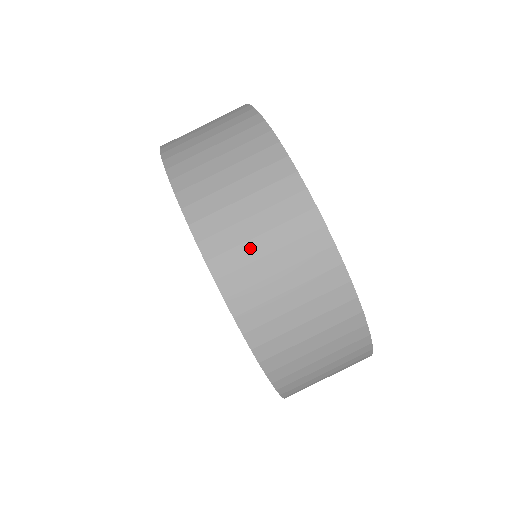
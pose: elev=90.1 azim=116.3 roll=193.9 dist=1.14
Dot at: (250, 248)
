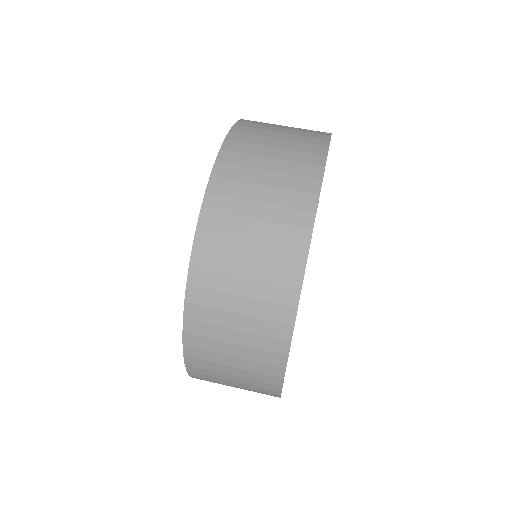
Dot at: (264, 140)
